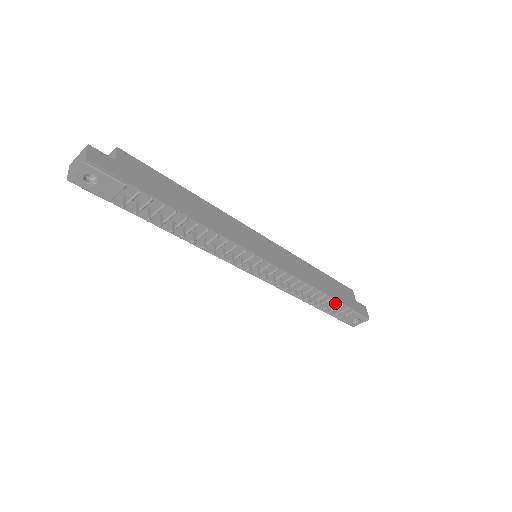
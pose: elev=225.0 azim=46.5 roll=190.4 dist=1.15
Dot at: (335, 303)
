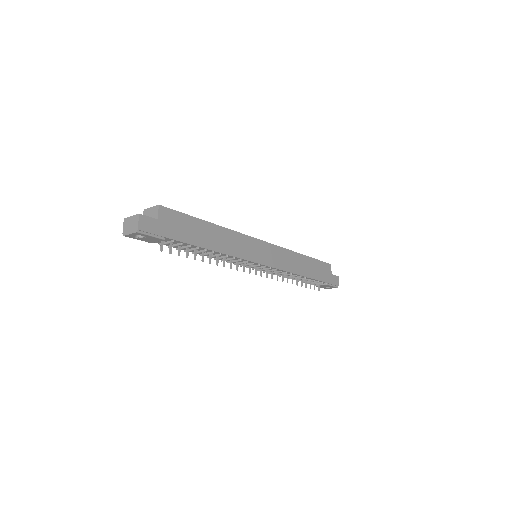
Dot at: (313, 281)
